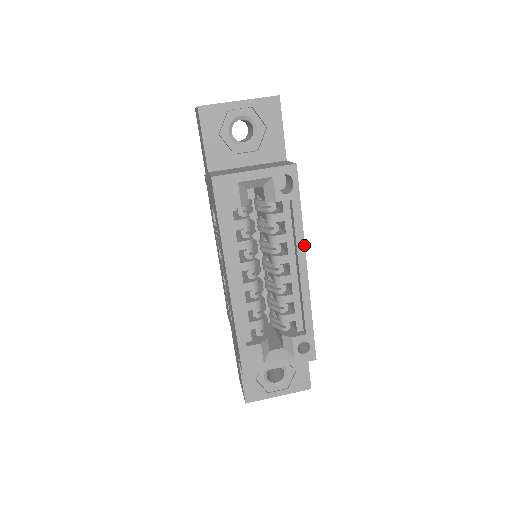
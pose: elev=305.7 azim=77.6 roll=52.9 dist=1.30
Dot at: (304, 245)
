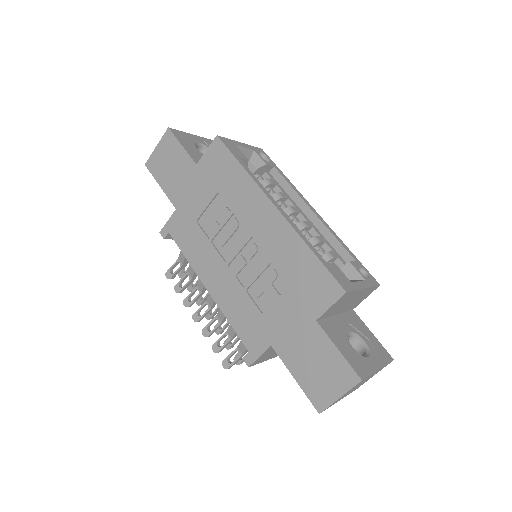
Dot at: (302, 195)
